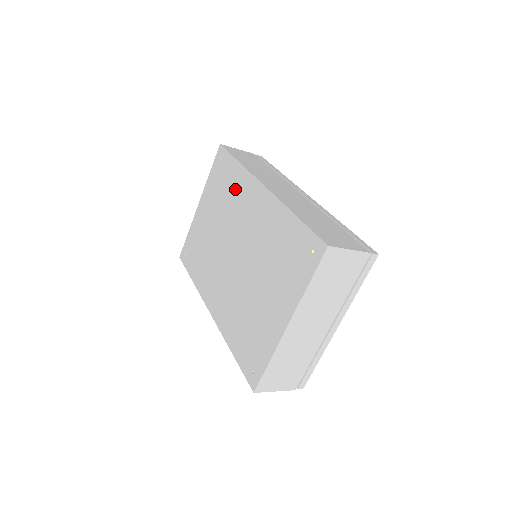
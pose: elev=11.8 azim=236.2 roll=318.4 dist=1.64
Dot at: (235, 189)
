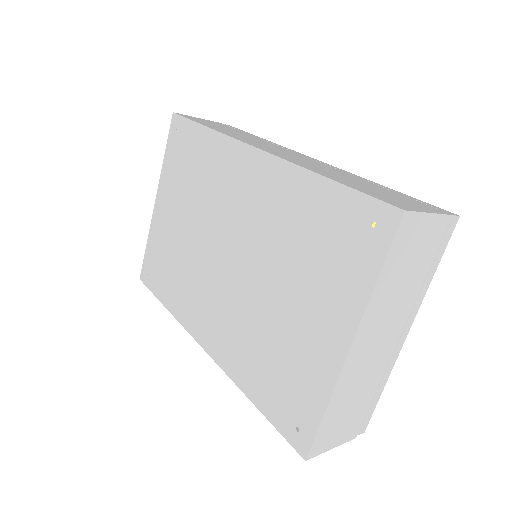
Dot at: (210, 166)
